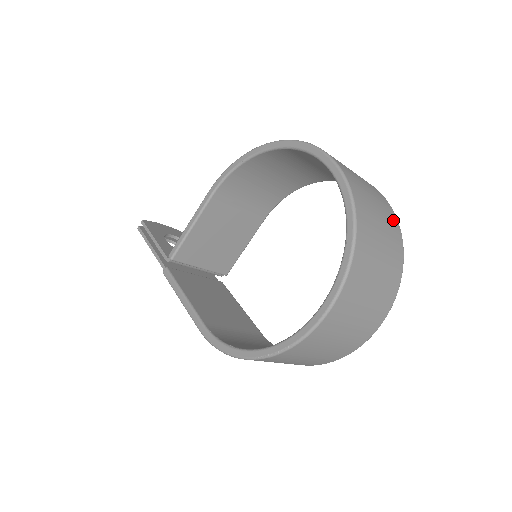
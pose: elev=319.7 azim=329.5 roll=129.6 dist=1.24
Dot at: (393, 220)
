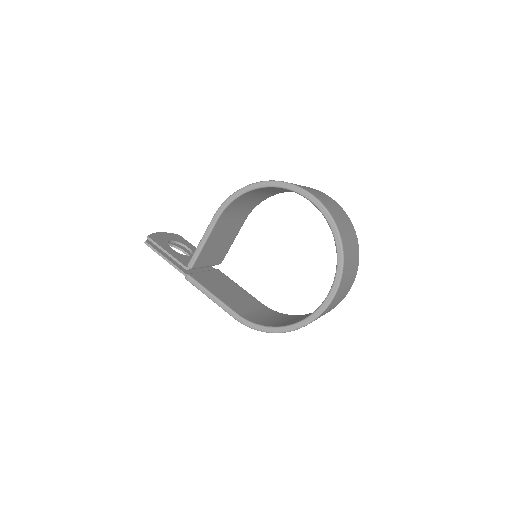
Dot at: (350, 224)
